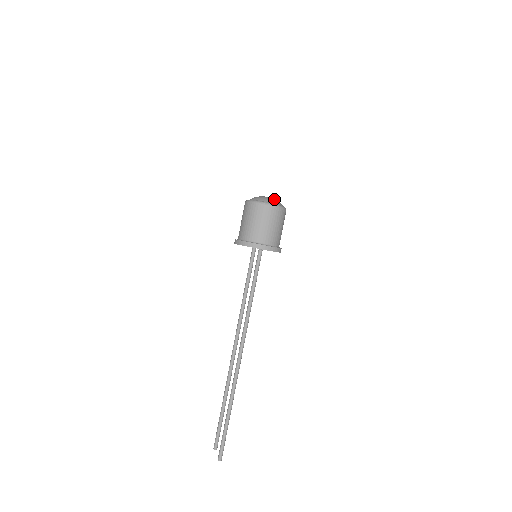
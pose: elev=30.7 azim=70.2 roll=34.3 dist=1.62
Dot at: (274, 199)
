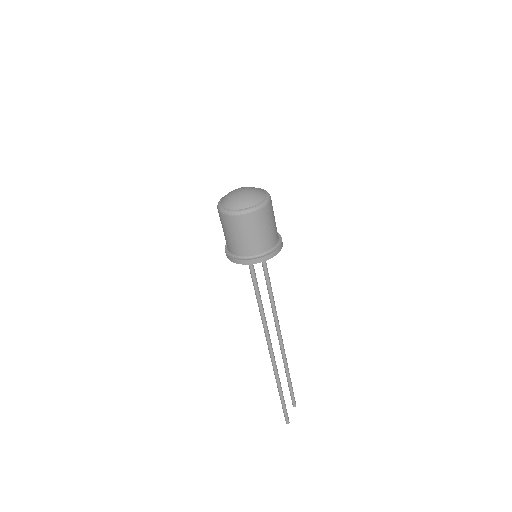
Dot at: (243, 197)
